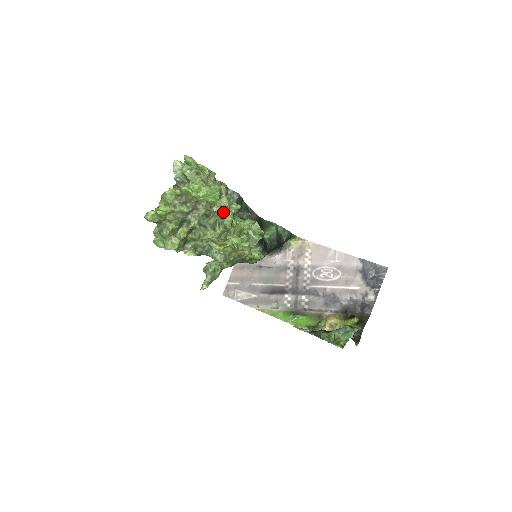
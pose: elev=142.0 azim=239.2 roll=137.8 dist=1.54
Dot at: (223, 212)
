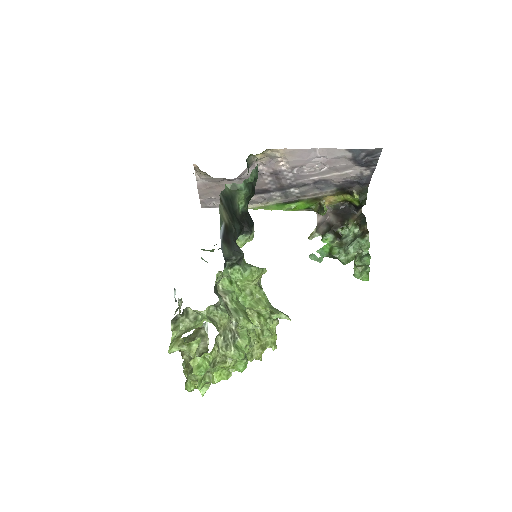
Dot at: occluded
